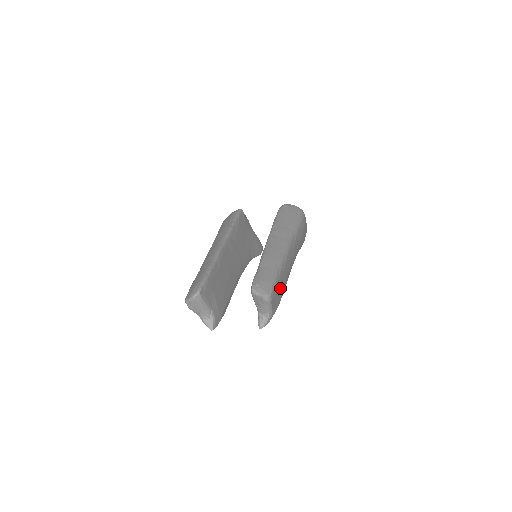
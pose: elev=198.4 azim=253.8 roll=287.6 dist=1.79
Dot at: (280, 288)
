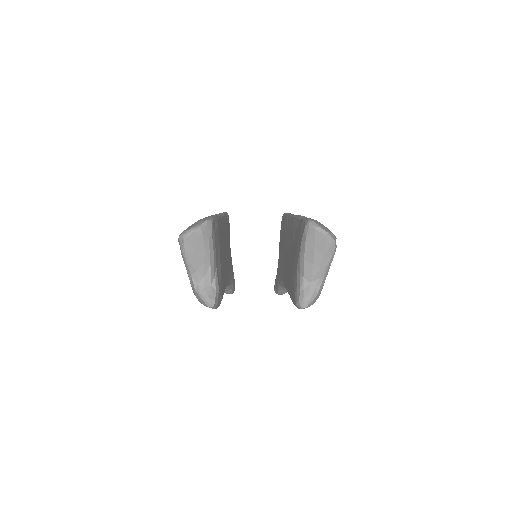
Dot at: occluded
